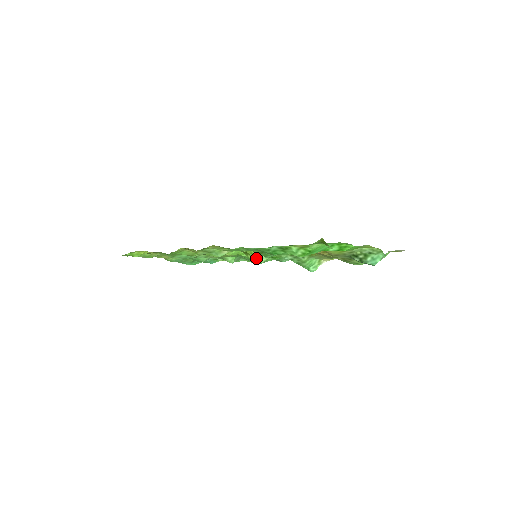
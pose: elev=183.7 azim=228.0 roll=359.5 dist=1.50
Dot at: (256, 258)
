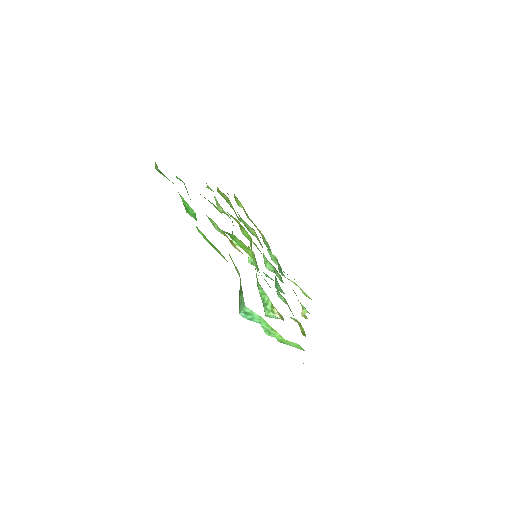
Dot at: occluded
